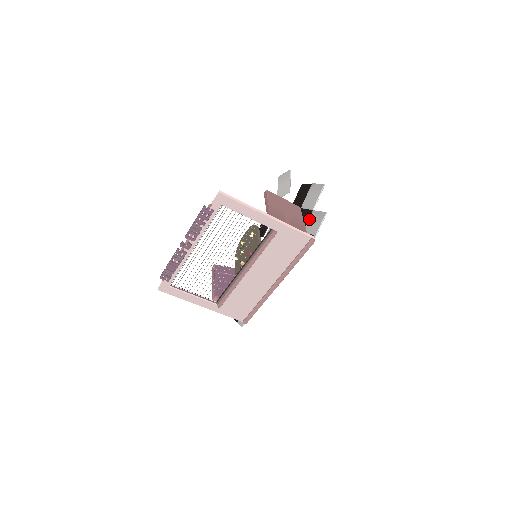
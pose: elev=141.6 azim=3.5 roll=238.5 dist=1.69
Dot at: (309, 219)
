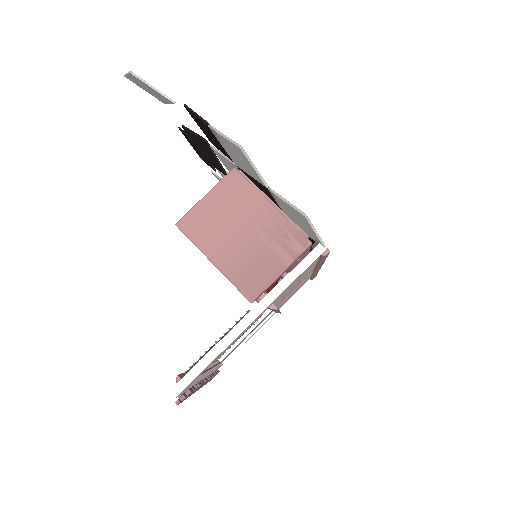
Dot at: (277, 203)
